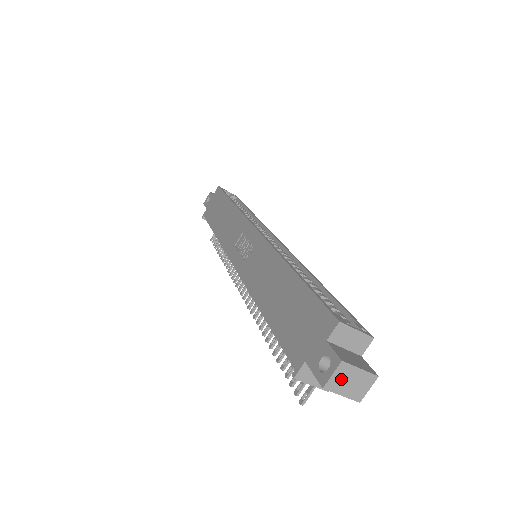
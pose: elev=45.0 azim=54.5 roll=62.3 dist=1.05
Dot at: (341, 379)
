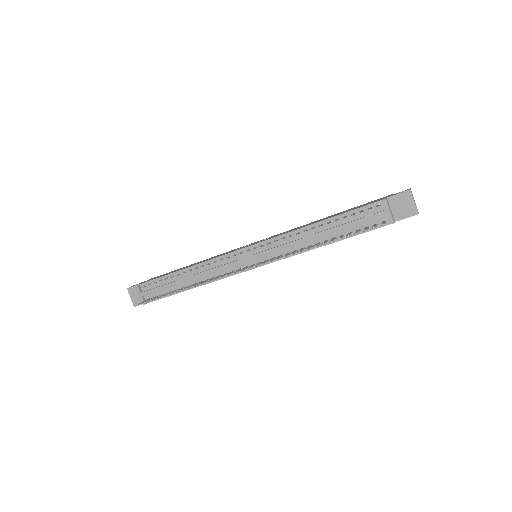
Dot at: (412, 195)
